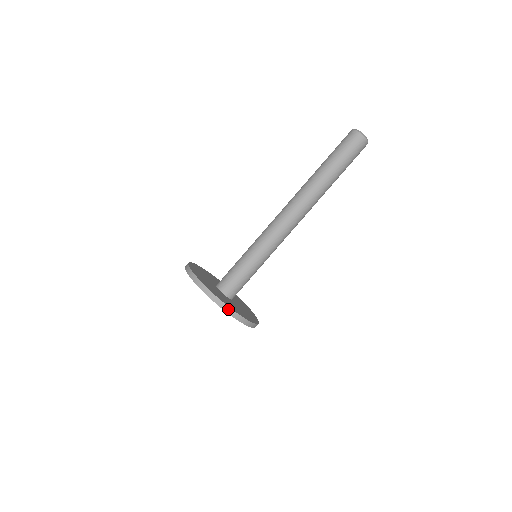
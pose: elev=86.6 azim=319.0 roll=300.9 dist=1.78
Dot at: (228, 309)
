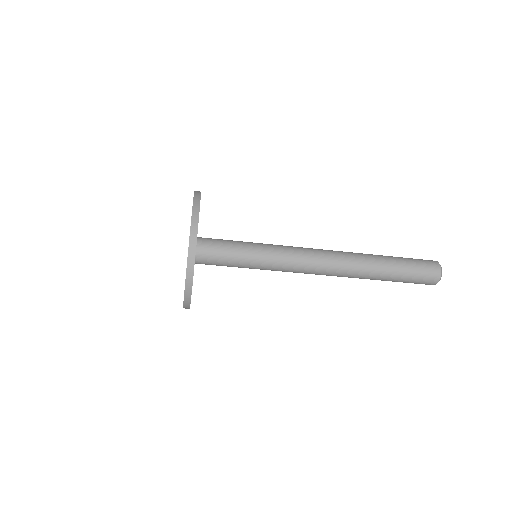
Dot at: occluded
